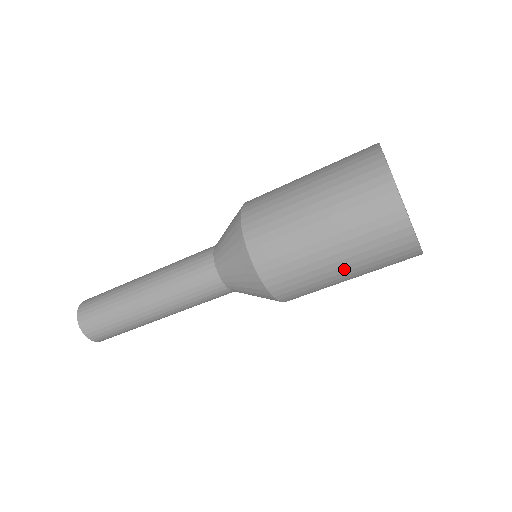
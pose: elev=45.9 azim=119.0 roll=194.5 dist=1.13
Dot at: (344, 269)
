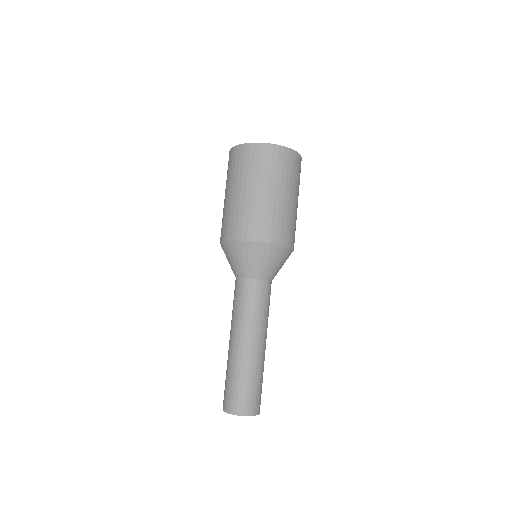
Dot at: (282, 193)
